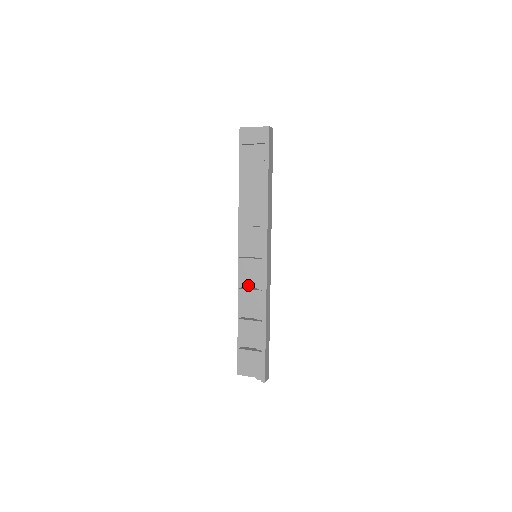
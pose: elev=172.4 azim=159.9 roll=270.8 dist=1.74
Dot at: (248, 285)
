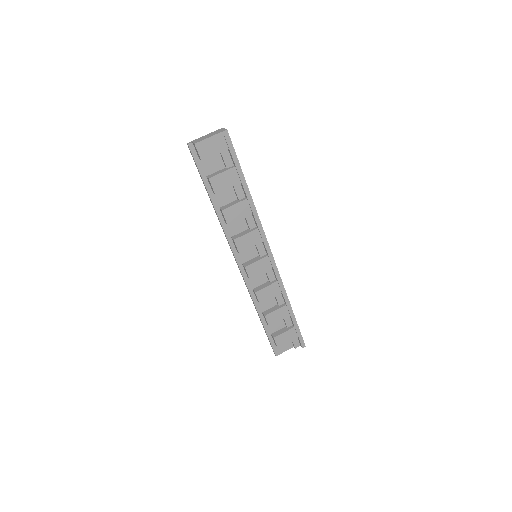
Dot at: (258, 284)
